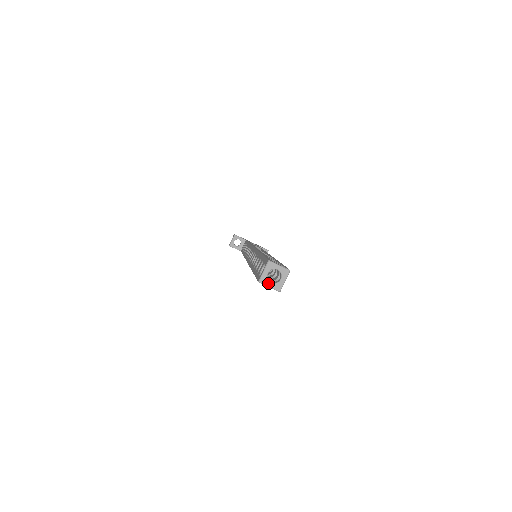
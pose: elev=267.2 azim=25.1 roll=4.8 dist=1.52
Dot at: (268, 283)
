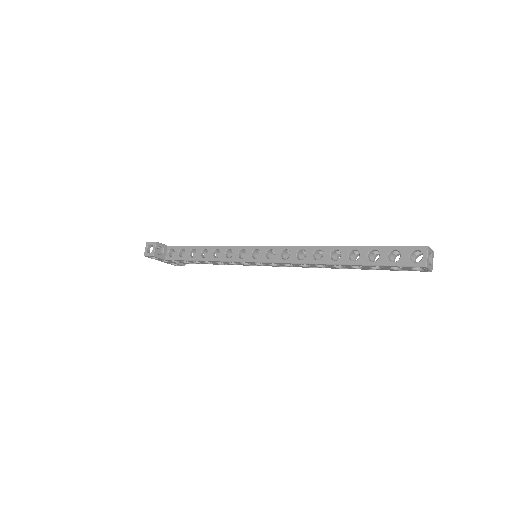
Dot at: (429, 266)
